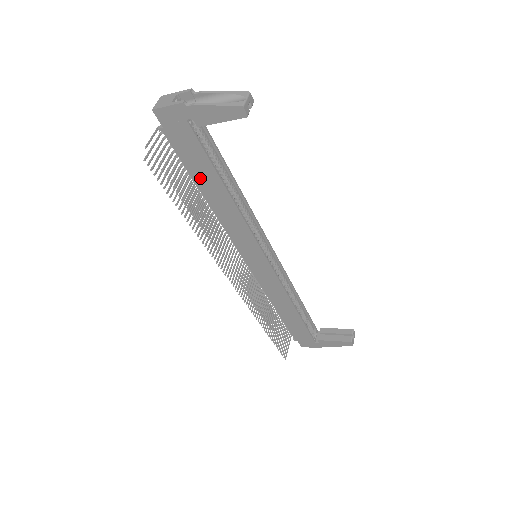
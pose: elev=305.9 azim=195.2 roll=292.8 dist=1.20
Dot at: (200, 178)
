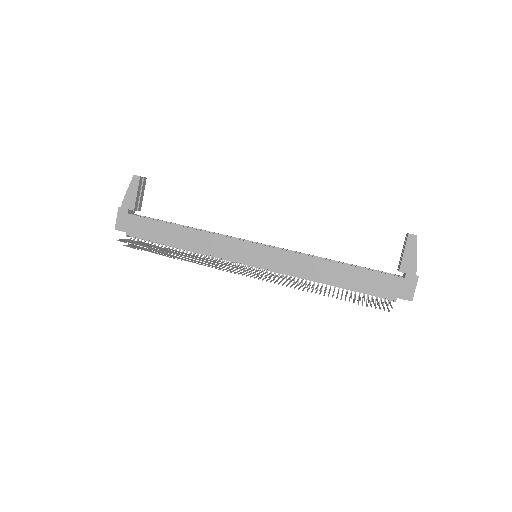
Dot at: (166, 238)
